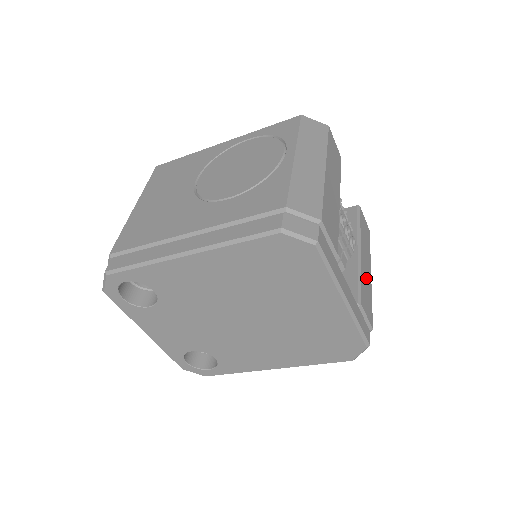
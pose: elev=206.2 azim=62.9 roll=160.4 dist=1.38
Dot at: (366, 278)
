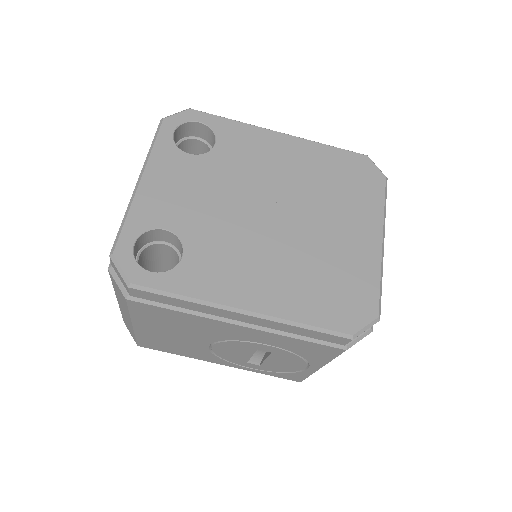
Dot at: occluded
